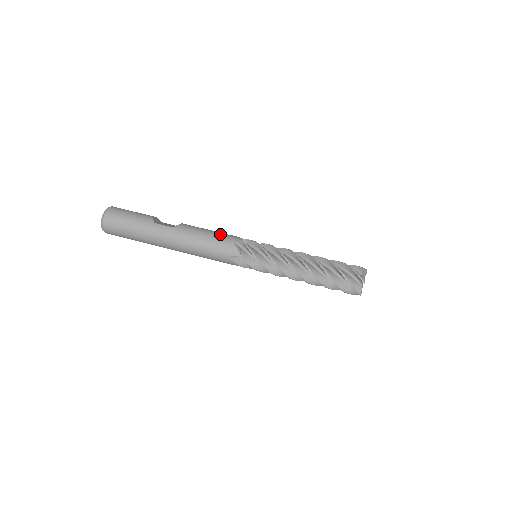
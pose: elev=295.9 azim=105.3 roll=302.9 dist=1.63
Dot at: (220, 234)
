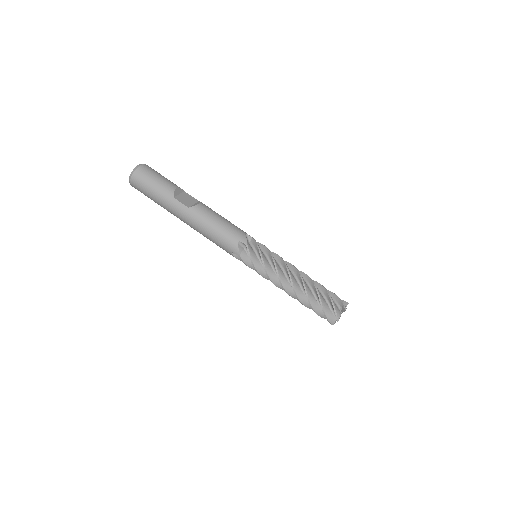
Dot at: (229, 228)
